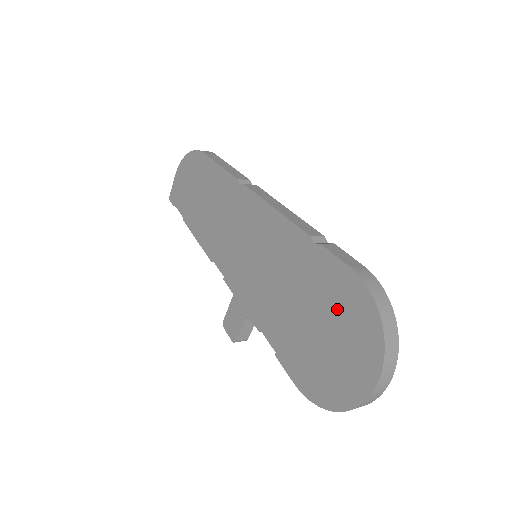
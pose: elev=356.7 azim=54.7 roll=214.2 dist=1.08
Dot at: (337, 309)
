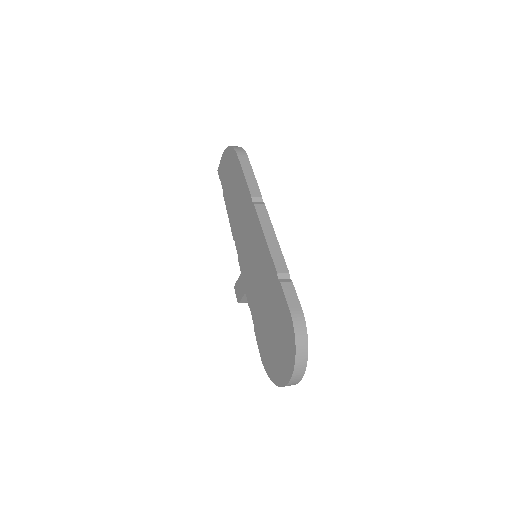
Dot at: (281, 328)
